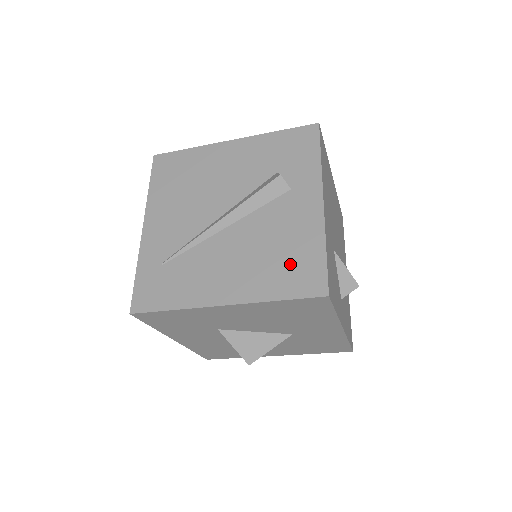
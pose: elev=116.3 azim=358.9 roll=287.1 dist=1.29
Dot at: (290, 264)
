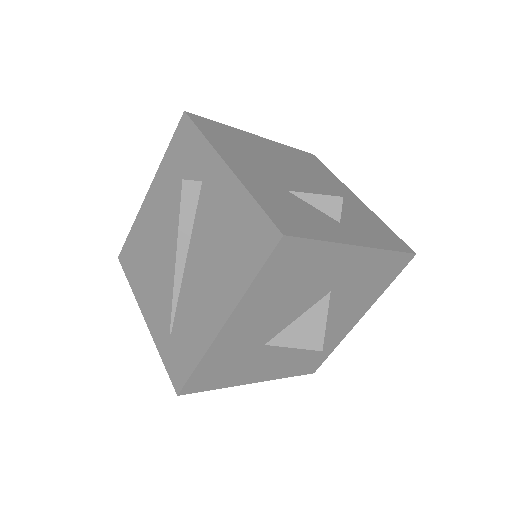
Dot at: (241, 240)
